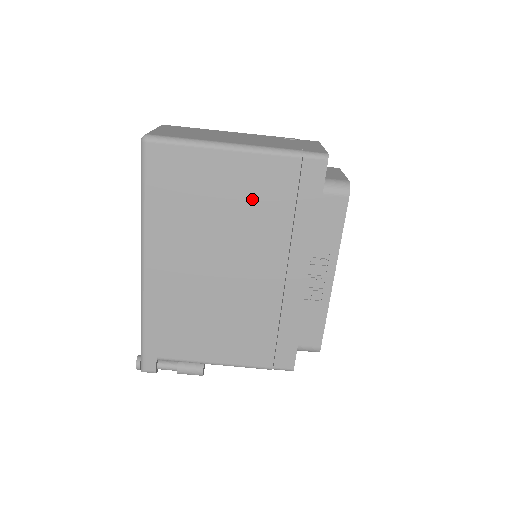
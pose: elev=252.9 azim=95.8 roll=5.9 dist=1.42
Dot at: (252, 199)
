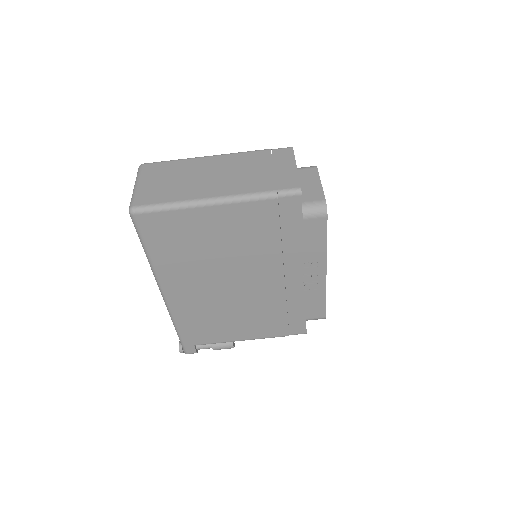
Dot at: (240, 235)
